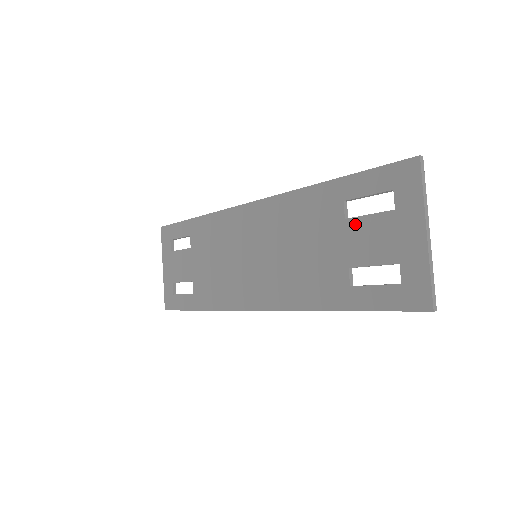
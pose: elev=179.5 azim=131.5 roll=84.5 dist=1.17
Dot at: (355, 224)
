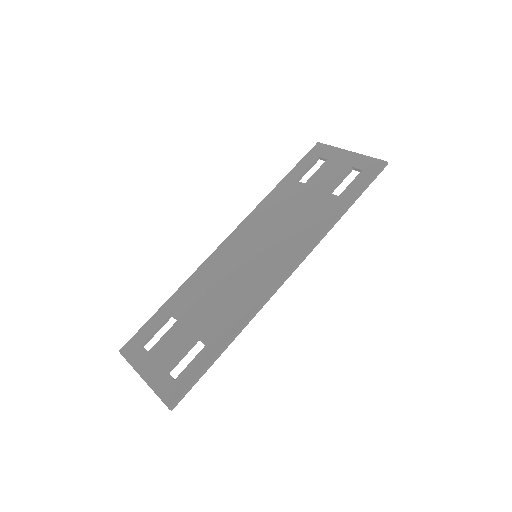
Dot at: (313, 179)
